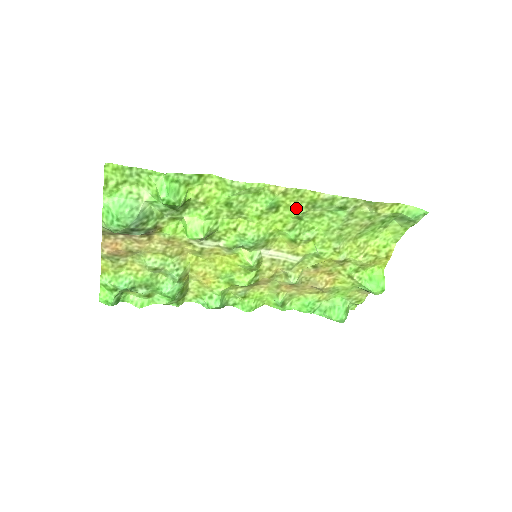
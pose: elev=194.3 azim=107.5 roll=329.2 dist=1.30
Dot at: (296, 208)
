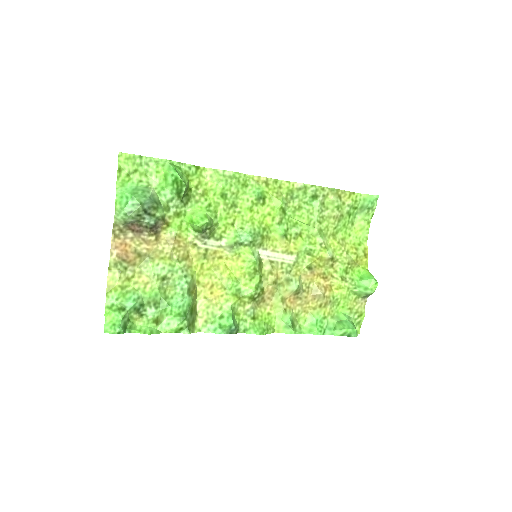
Dot at: (279, 198)
